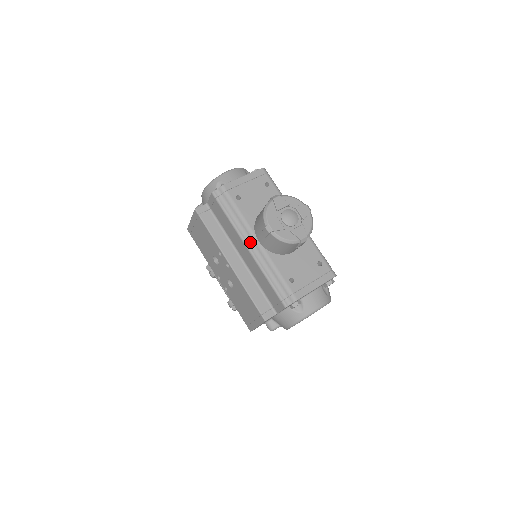
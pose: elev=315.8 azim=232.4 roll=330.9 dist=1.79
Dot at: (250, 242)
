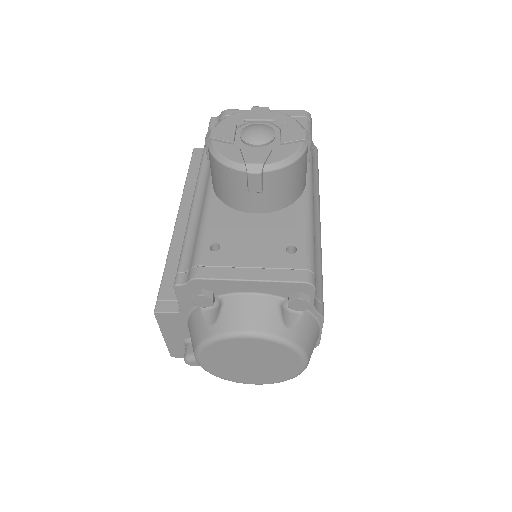
Dot at: (204, 180)
